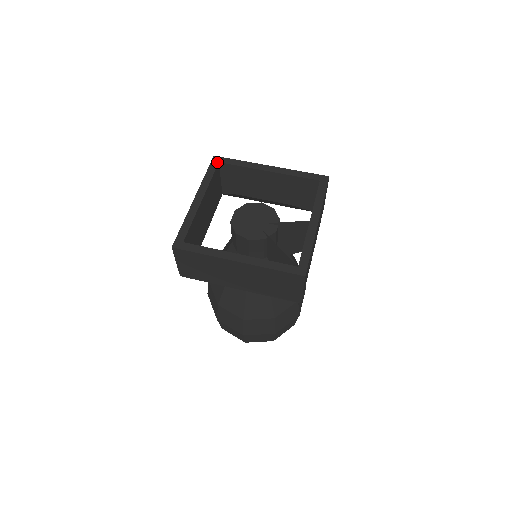
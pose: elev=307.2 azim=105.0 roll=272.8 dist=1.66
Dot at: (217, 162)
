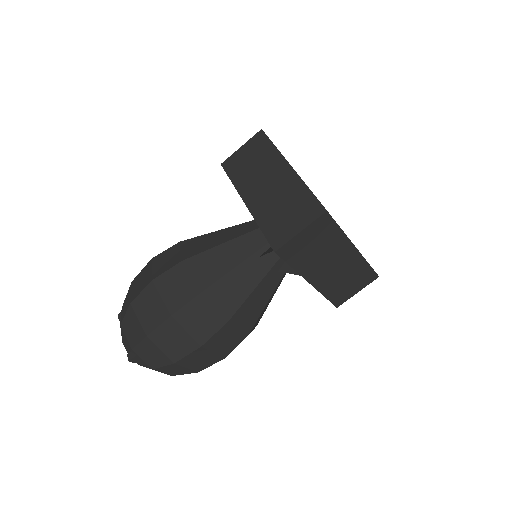
Dot at: occluded
